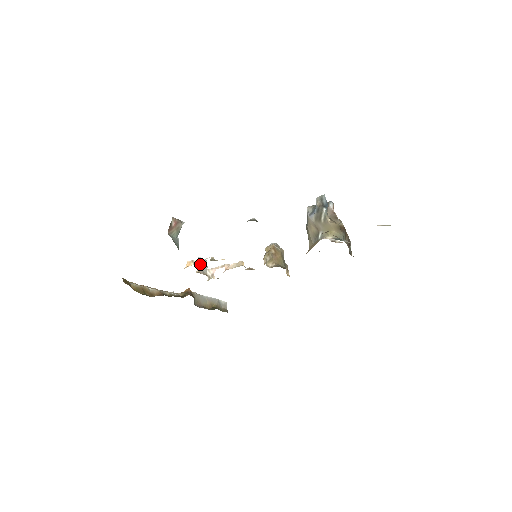
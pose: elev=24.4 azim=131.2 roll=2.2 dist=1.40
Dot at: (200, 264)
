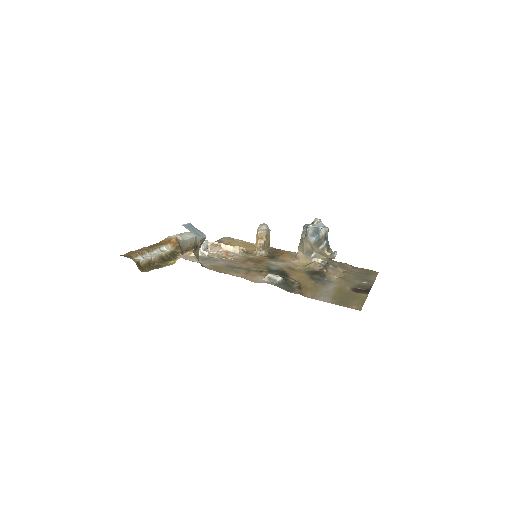
Dot at: (203, 248)
